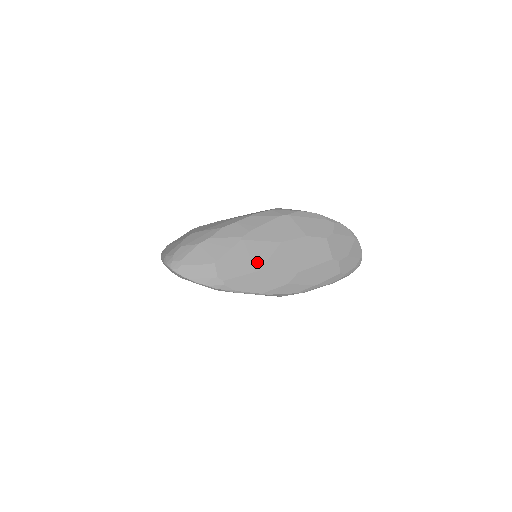
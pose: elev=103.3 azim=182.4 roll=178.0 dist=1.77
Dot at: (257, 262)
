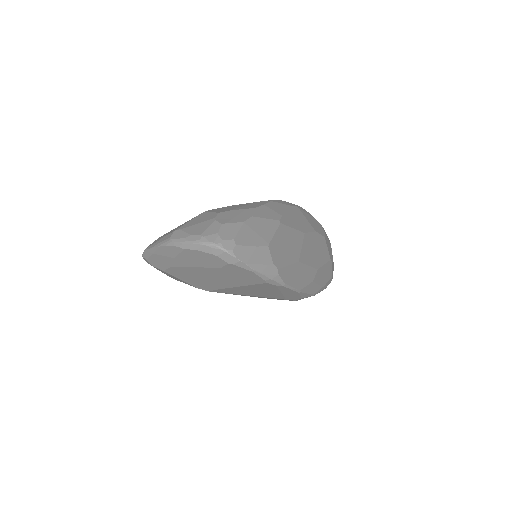
Dot at: (295, 251)
